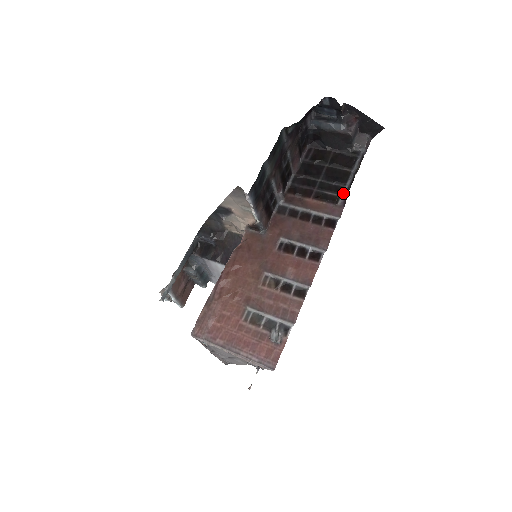
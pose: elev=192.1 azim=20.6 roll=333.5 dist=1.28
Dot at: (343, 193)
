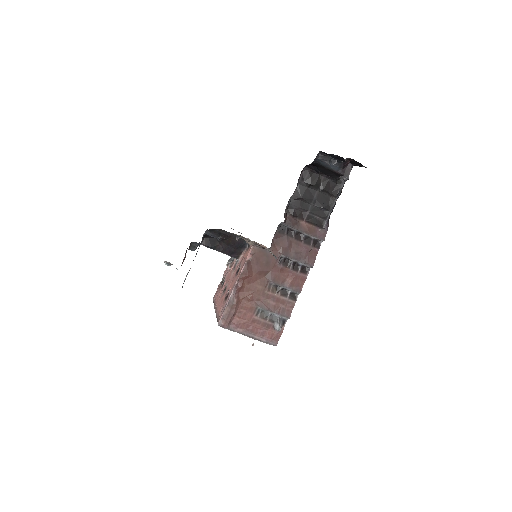
Dot at: (328, 219)
